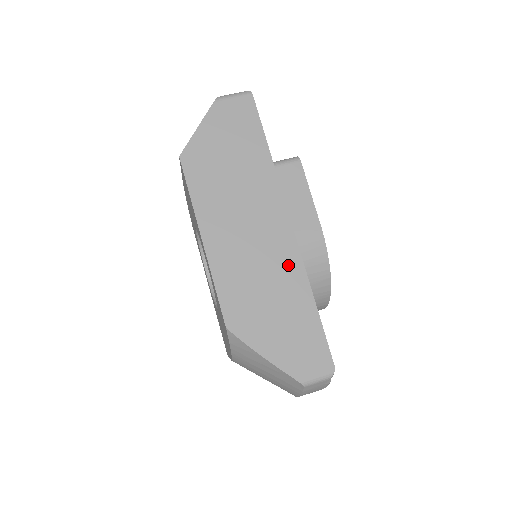
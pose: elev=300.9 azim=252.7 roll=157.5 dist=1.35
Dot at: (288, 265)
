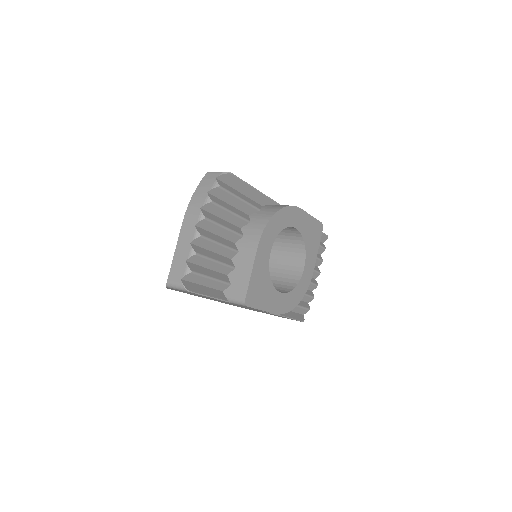
Dot at: occluded
